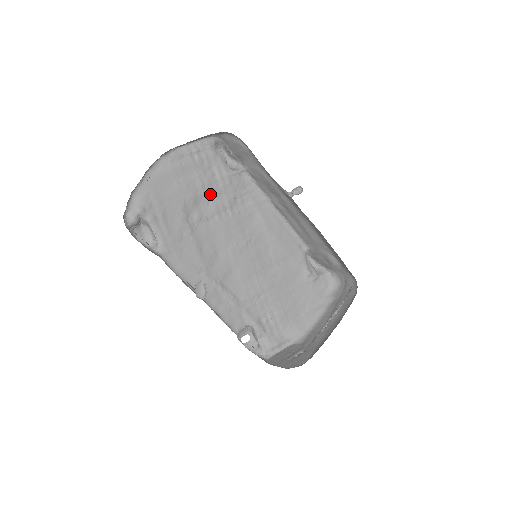
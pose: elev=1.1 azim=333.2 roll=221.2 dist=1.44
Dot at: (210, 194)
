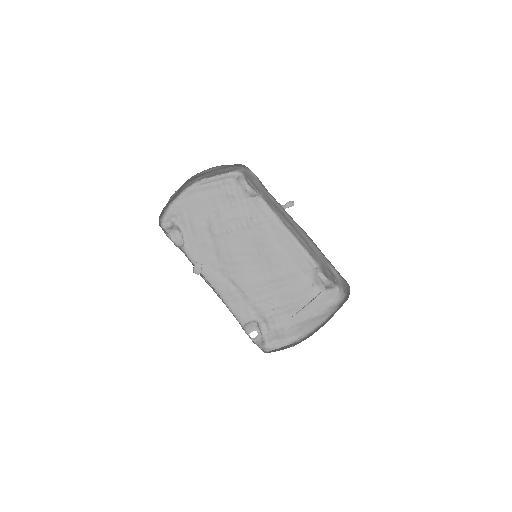
Dot at: (230, 212)
